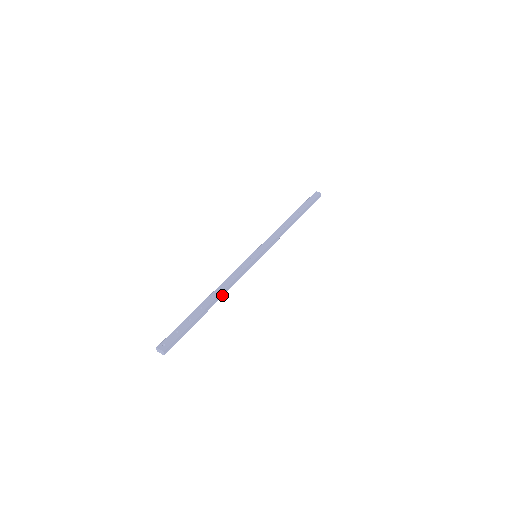
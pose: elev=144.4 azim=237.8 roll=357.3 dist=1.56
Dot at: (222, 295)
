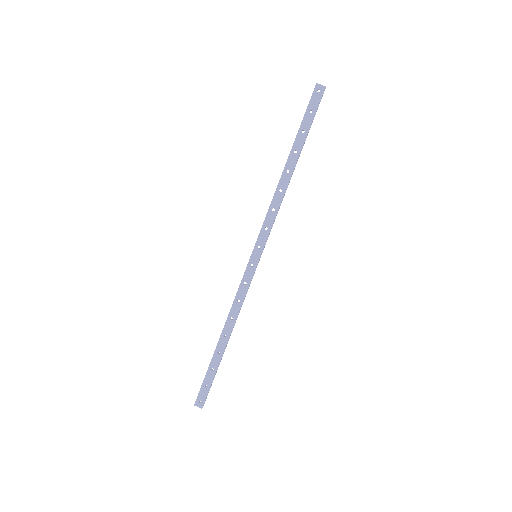
Dot at: (233, 326)
